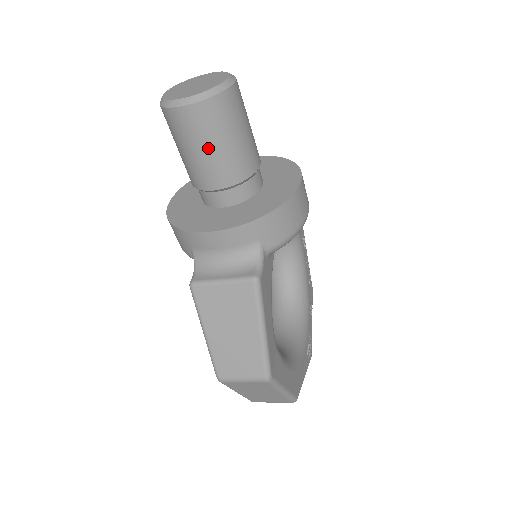
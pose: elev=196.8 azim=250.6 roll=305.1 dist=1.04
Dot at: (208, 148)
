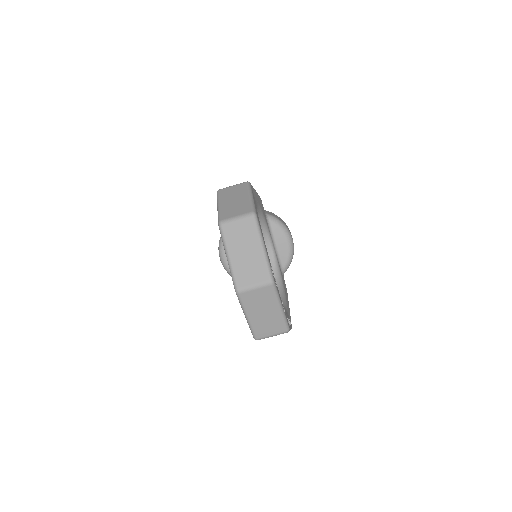
Dot at: occluded
